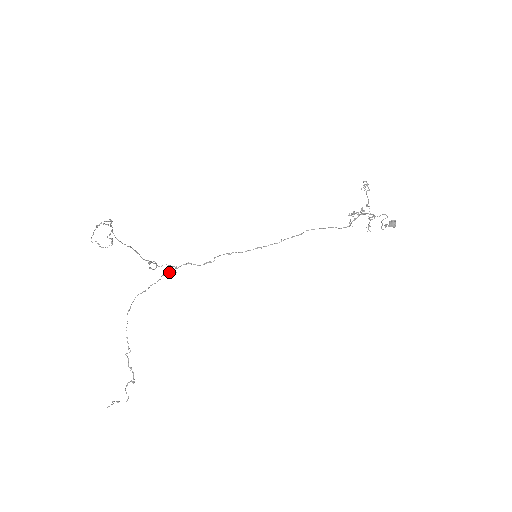
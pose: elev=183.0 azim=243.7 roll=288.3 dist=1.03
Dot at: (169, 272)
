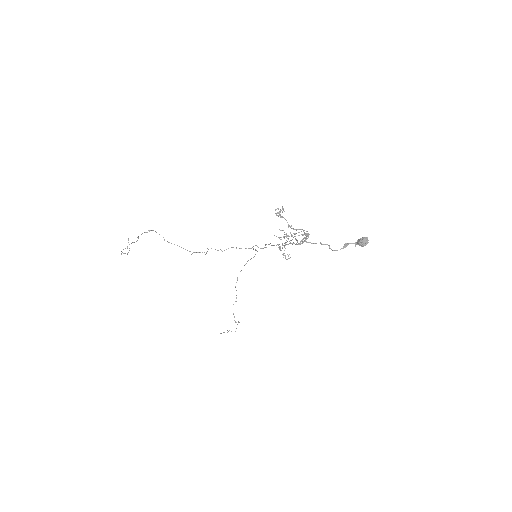
Dot at: (253, 249)
